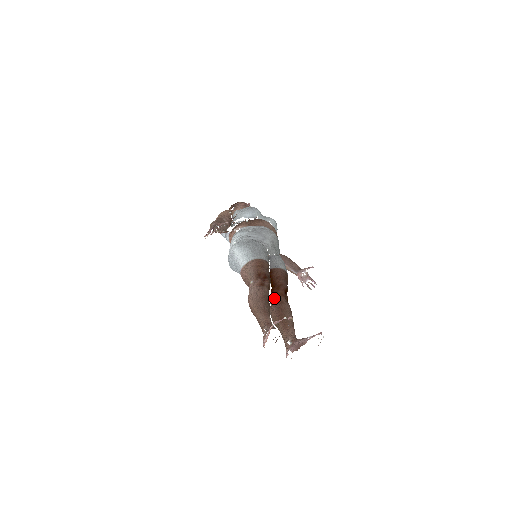
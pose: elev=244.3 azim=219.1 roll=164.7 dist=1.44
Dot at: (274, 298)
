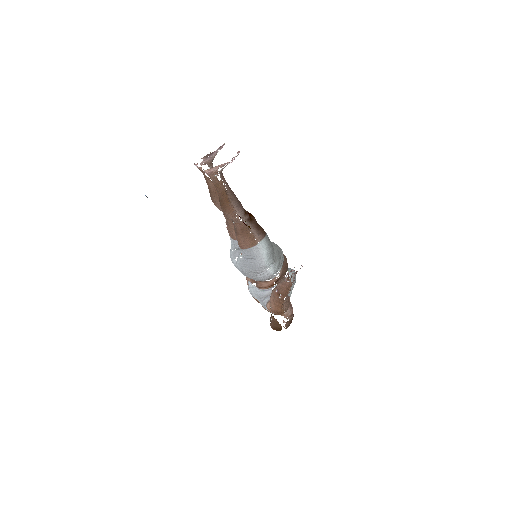
Dot at: occluded
